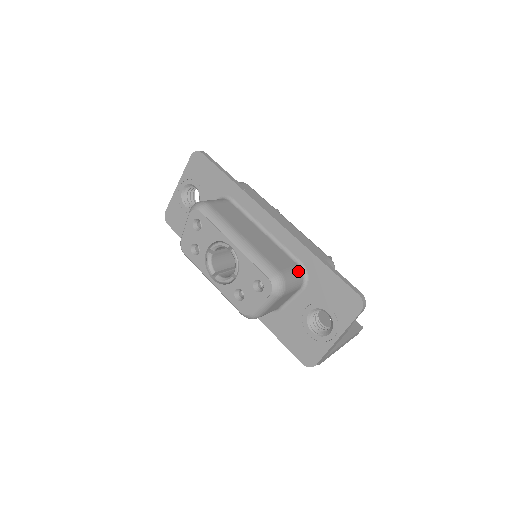
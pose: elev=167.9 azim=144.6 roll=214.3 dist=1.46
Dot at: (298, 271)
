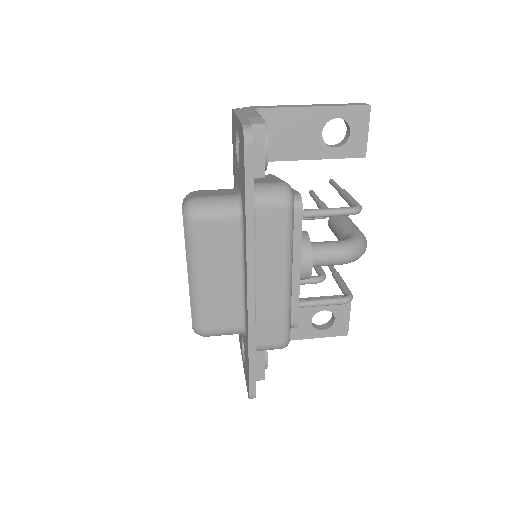
Dot at: (235, 332)
